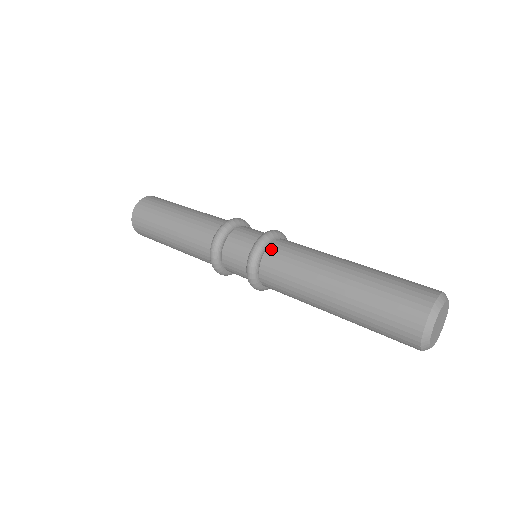
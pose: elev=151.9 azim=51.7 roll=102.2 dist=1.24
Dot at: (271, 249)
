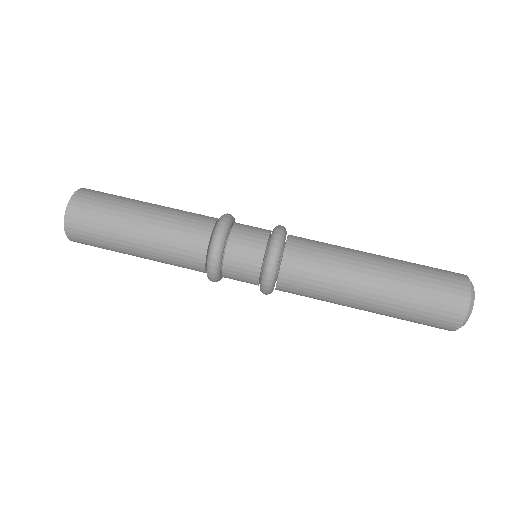
Dot at: (282, 281)
